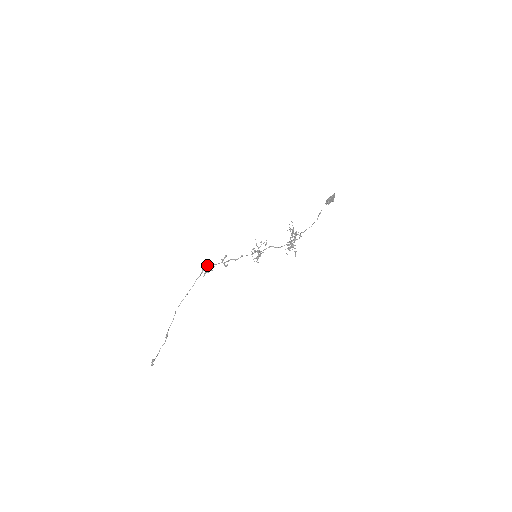
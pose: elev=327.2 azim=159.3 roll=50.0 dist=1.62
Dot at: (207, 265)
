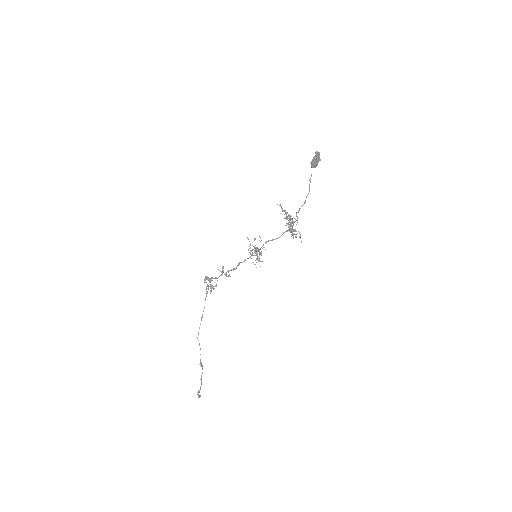
Dot at: occluded
